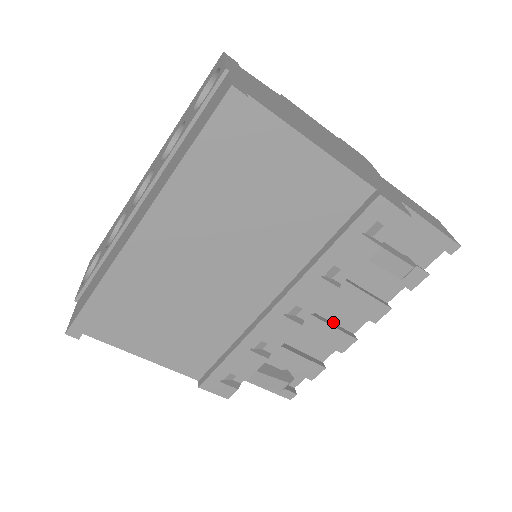
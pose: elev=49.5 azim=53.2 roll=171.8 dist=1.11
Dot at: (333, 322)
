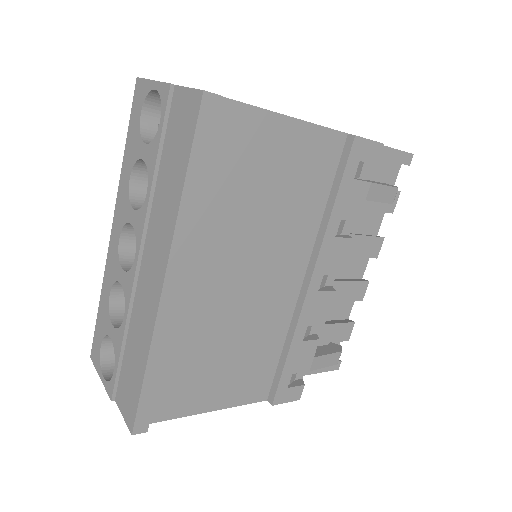
Dot at: (343, 278)
